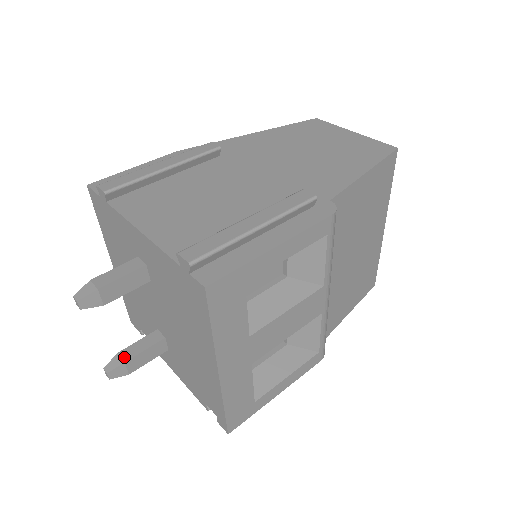
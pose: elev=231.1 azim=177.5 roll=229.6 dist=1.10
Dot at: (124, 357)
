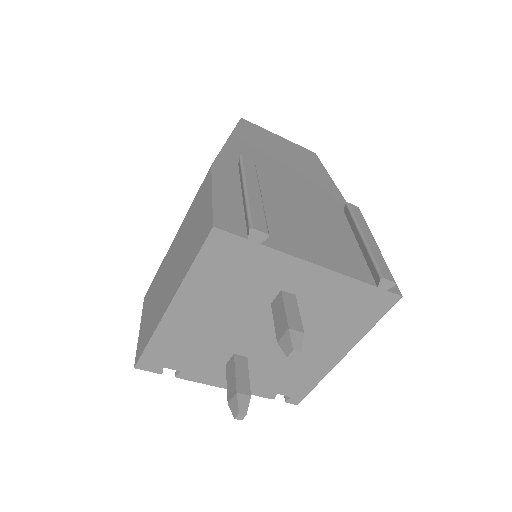
Dot at: (245, 392)
